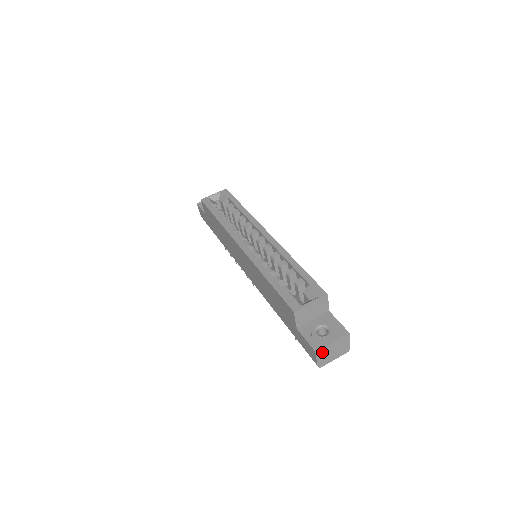
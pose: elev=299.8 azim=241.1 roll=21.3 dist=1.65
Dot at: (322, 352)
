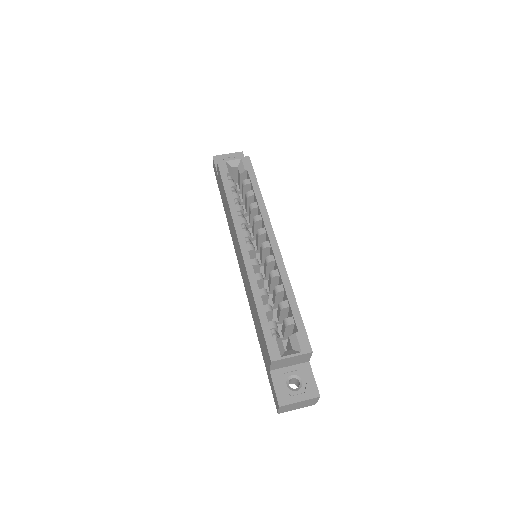
Dot at: (286, 406)
